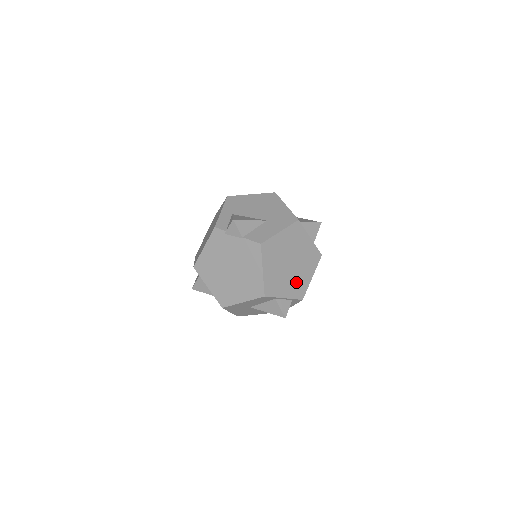
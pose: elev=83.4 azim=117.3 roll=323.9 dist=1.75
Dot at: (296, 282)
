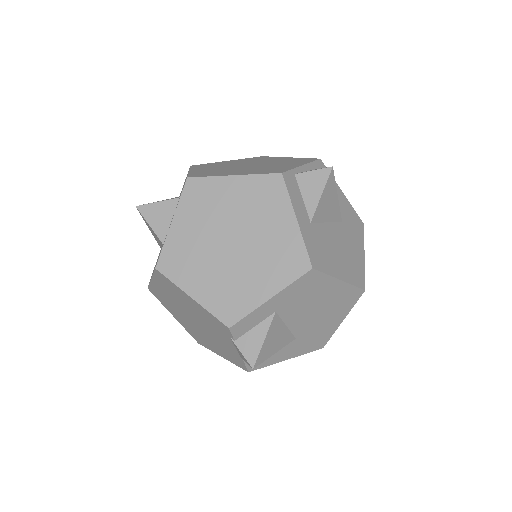
Dot at: occluded
